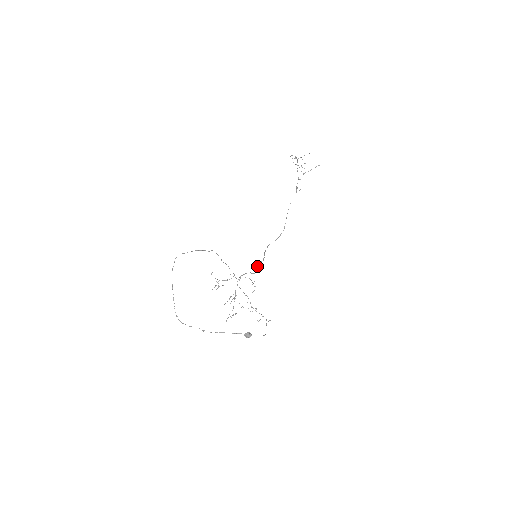
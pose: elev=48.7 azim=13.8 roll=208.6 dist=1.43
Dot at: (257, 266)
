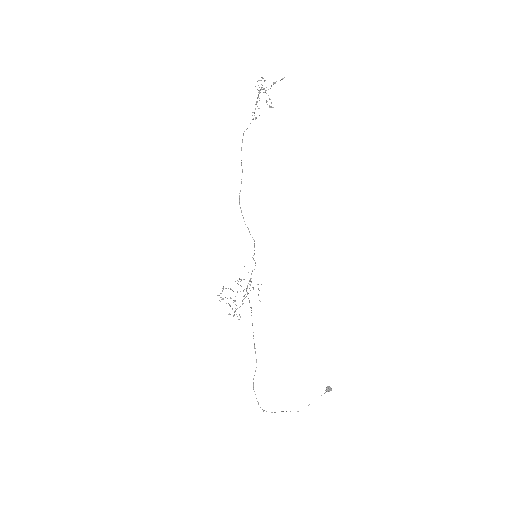
Dot at: occluded
